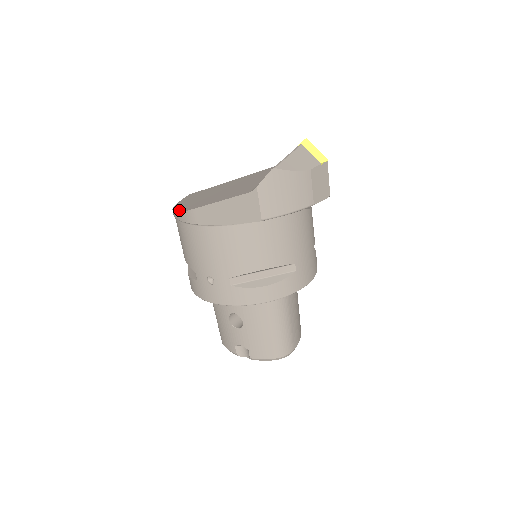
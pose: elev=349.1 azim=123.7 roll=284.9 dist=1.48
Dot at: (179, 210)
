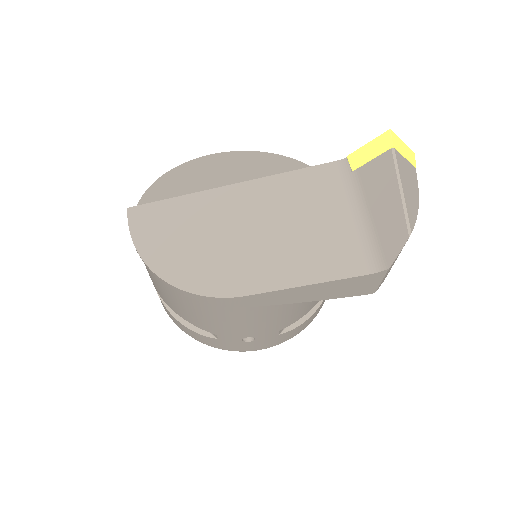
Dot at: (192, 288)
